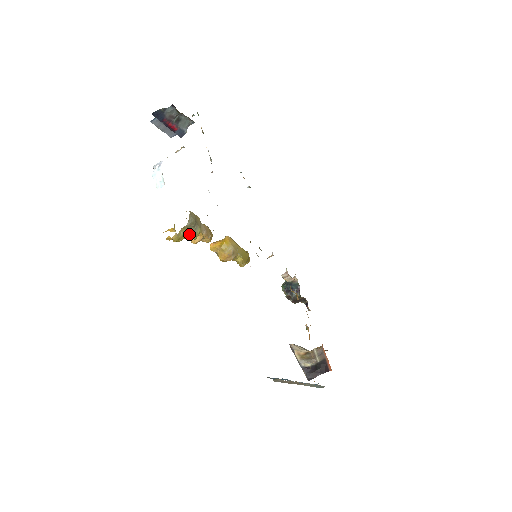
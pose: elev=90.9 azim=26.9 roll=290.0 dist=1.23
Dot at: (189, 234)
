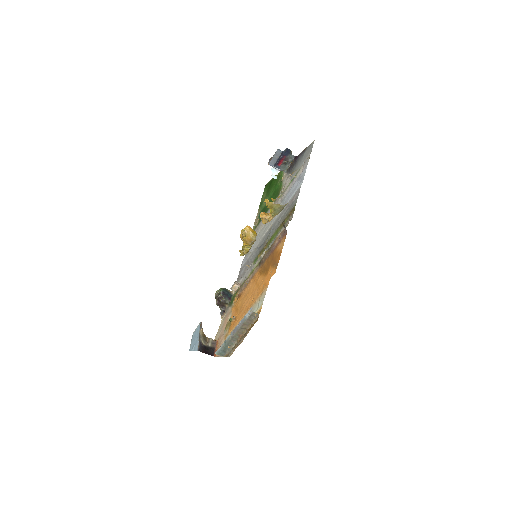
Dot at: (275, 210)
